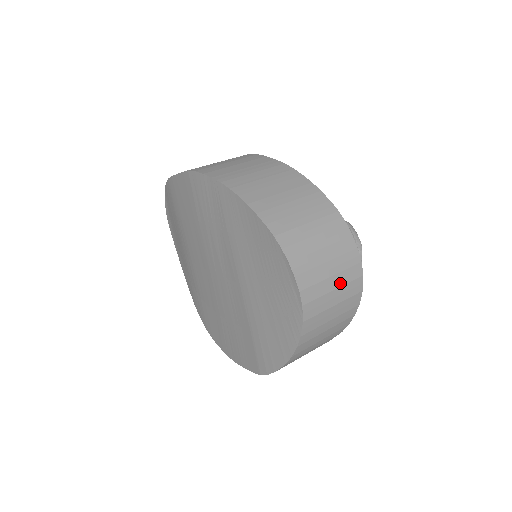
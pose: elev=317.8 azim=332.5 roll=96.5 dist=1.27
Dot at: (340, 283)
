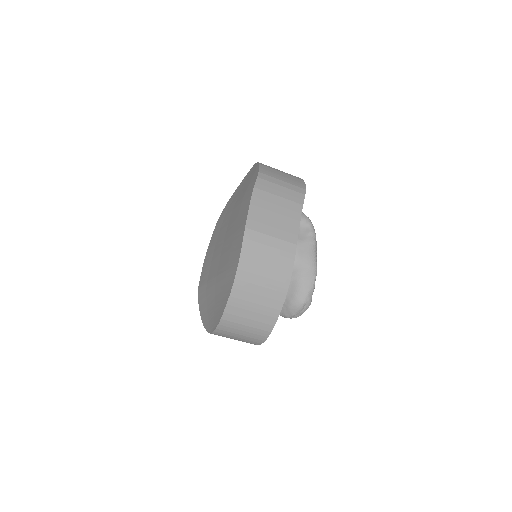
Dot at: (239, 340)
